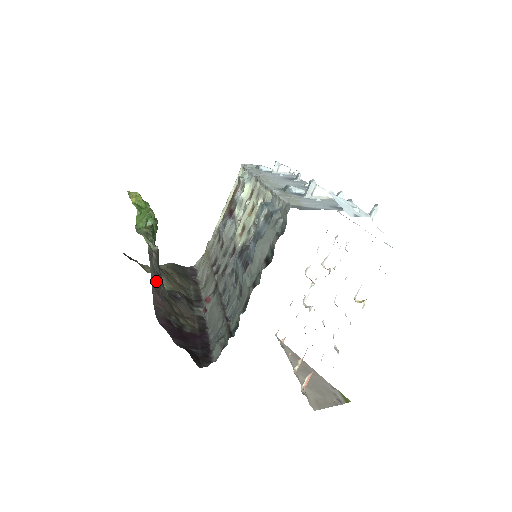
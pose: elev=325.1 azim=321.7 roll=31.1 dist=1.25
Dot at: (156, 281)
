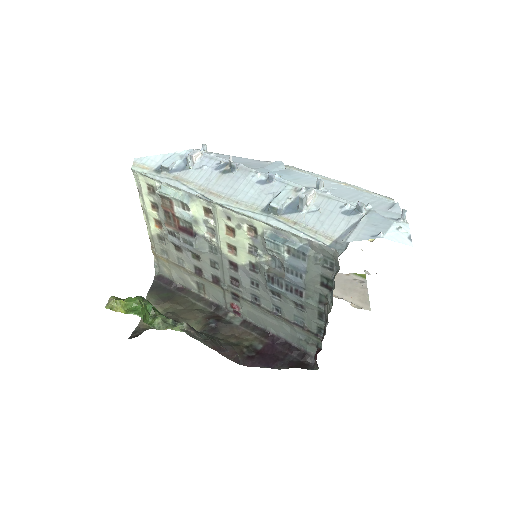
Dot at: (214, 345)
